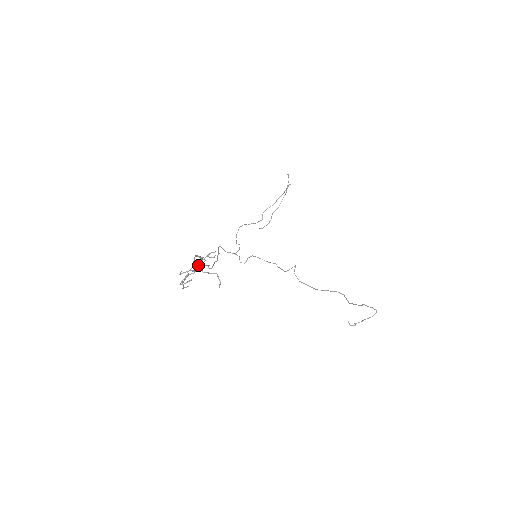
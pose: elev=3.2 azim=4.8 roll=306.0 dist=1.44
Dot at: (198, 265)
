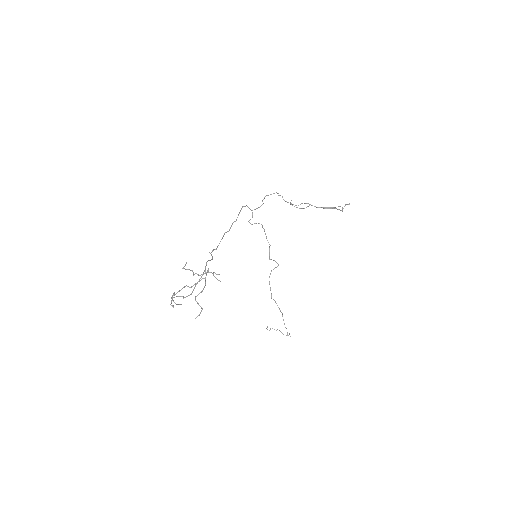
Dot at: (199, 281)
